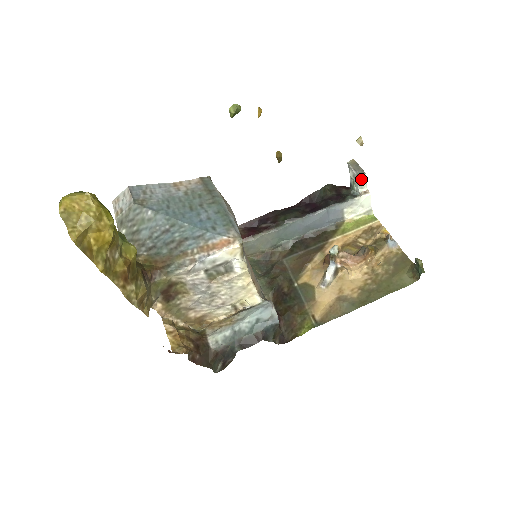
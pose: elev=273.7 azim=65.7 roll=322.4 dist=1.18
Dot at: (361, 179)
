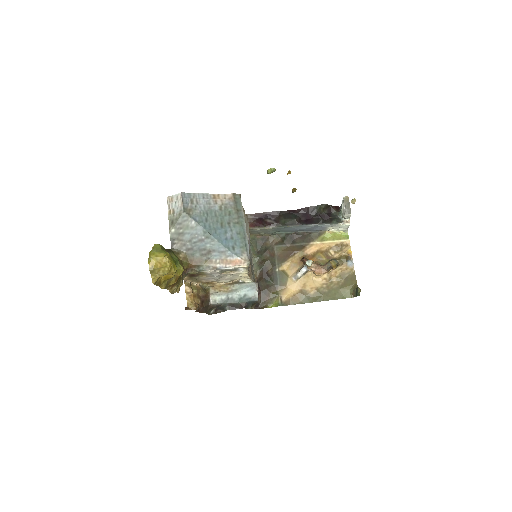
Dot at: (347, 216)
